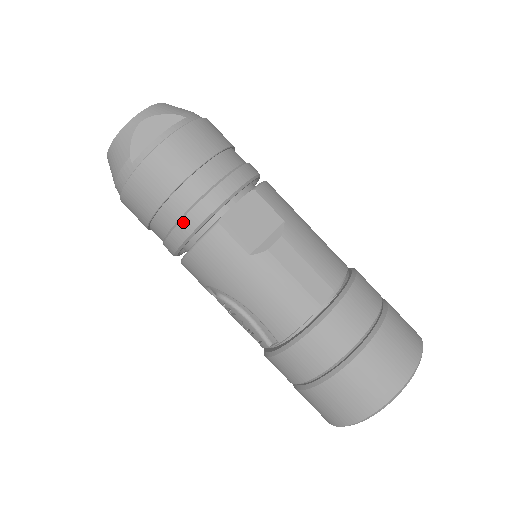
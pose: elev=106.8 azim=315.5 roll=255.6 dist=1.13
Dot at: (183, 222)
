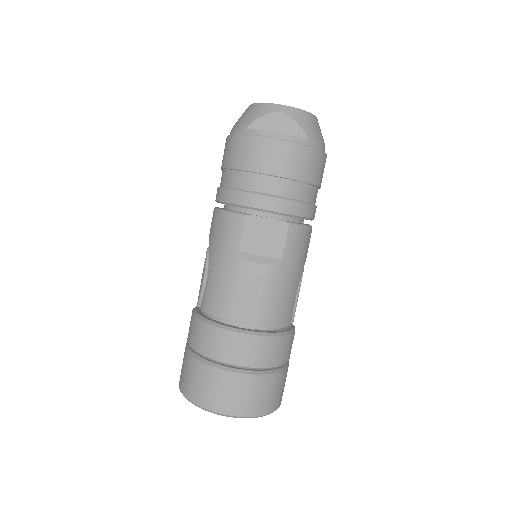
Dot at: (232, 192)
